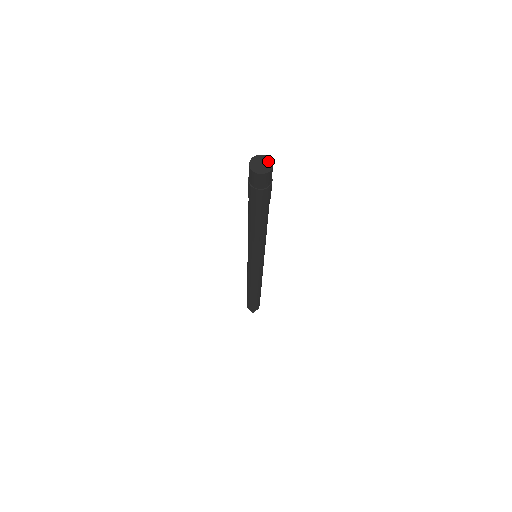
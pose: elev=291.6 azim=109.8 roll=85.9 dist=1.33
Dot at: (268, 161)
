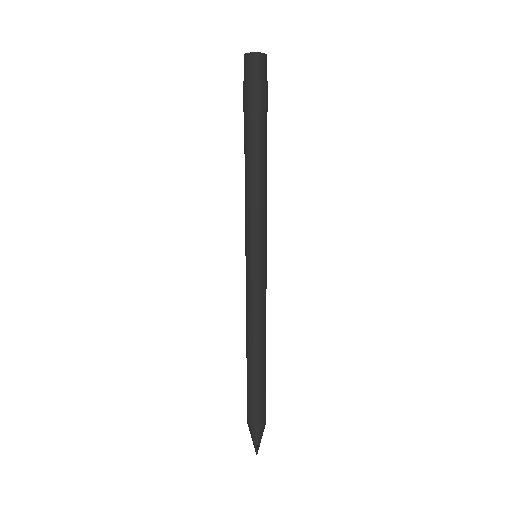
Dot at: occluded
